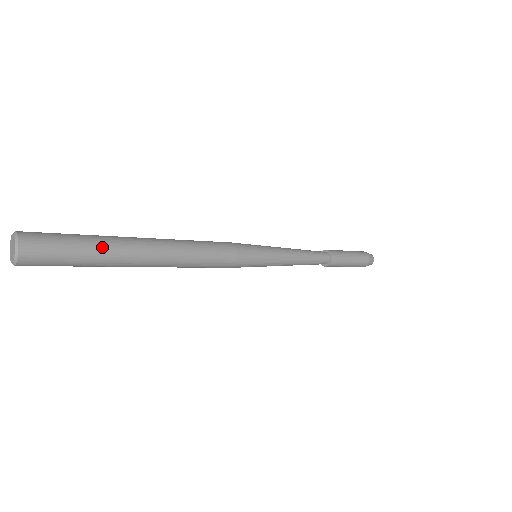
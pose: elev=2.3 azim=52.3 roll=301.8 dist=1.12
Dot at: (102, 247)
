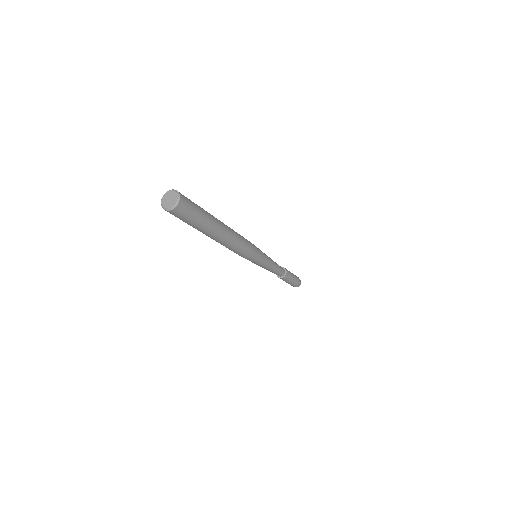
Dot at: (204, 210)
